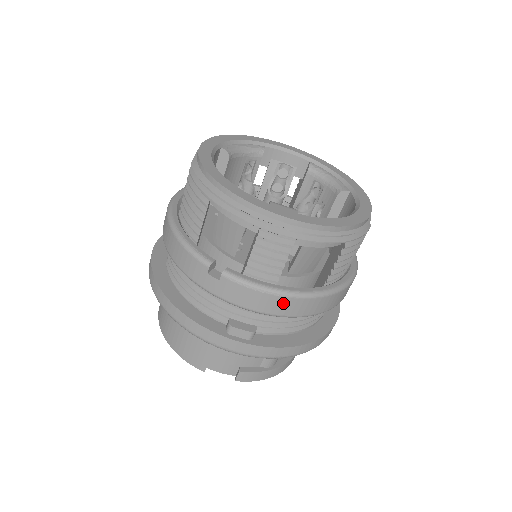
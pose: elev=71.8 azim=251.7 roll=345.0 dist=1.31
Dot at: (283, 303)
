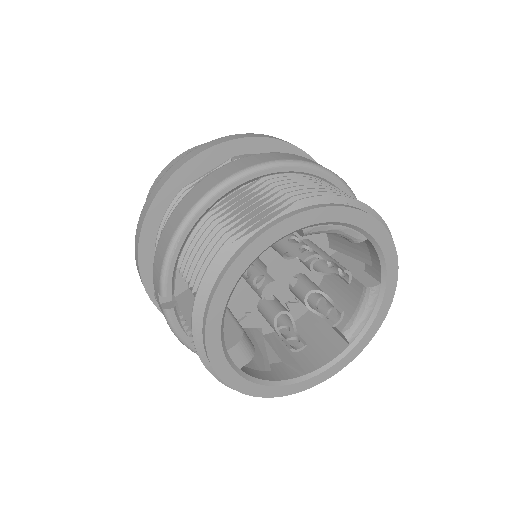
Dot at: occluded
